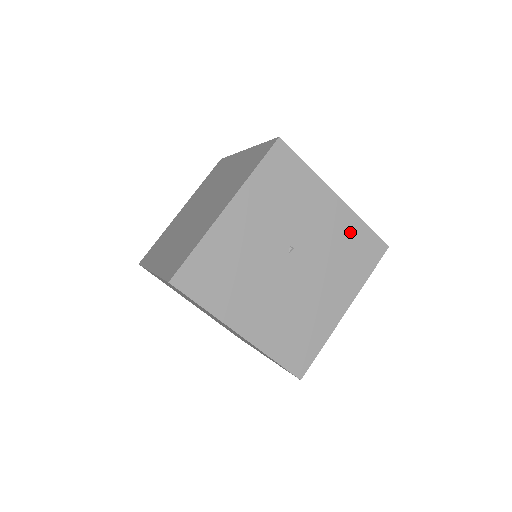
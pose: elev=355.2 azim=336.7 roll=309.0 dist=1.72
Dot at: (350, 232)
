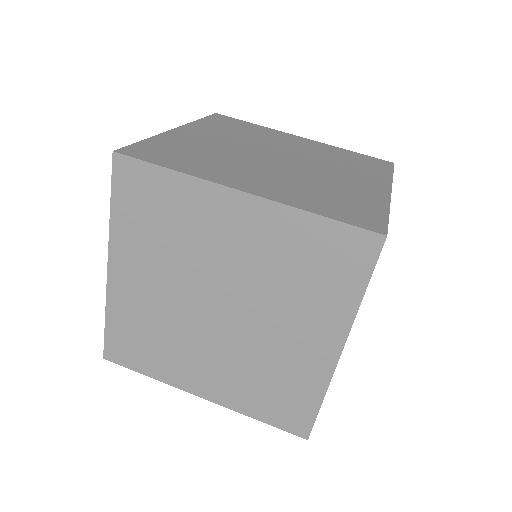
Dot at: occluded
